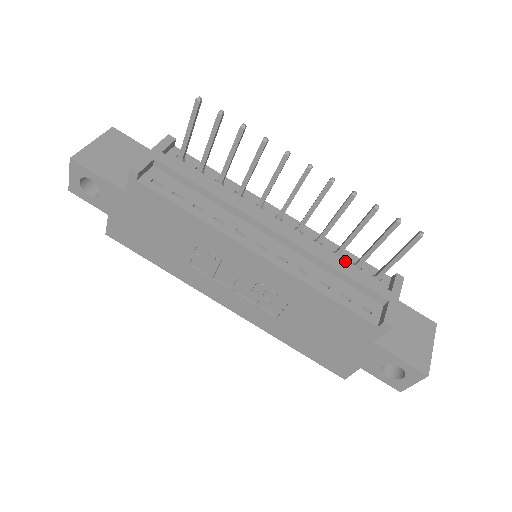
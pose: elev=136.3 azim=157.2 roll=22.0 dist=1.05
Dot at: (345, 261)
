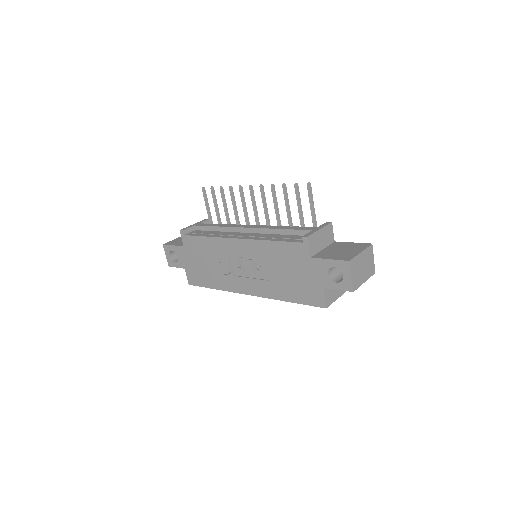
Dot at: occluded
